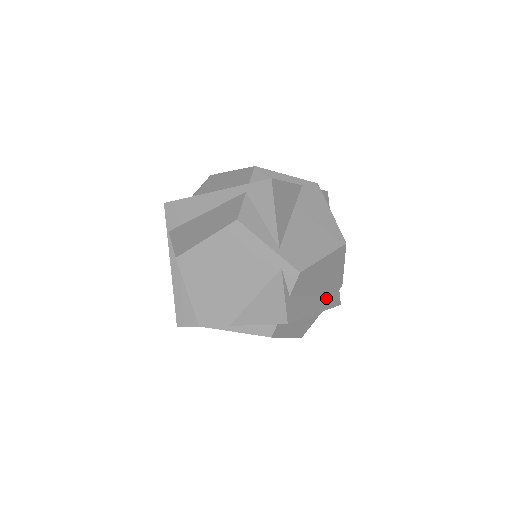
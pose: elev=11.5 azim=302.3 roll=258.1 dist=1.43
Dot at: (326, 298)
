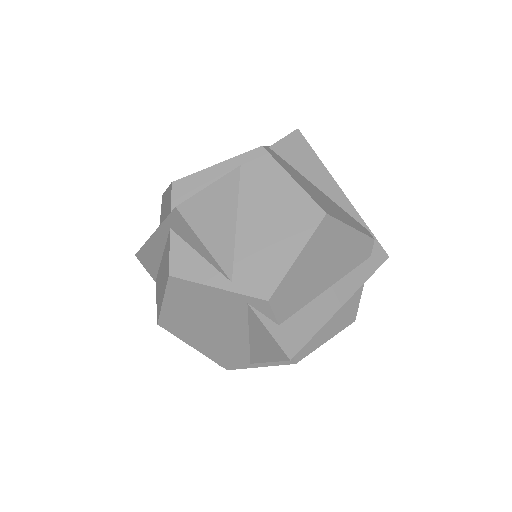
Dot at: (354, 271)
